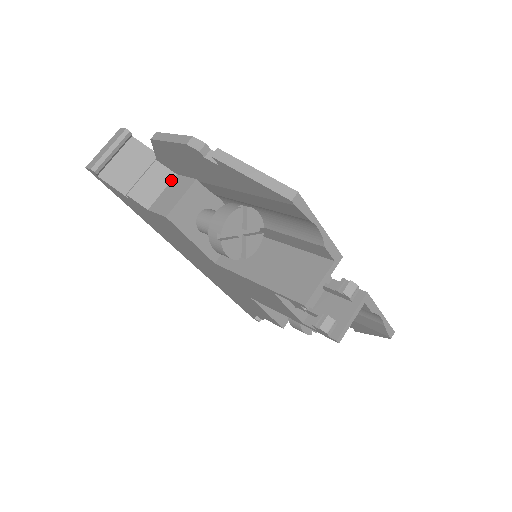
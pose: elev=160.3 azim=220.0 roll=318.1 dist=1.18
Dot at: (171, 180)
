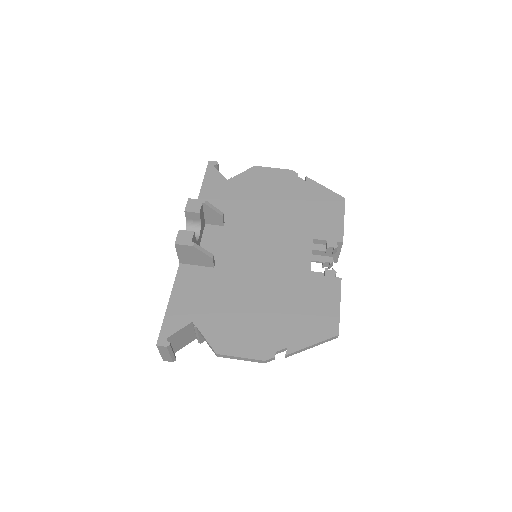
Dot at: occluded
